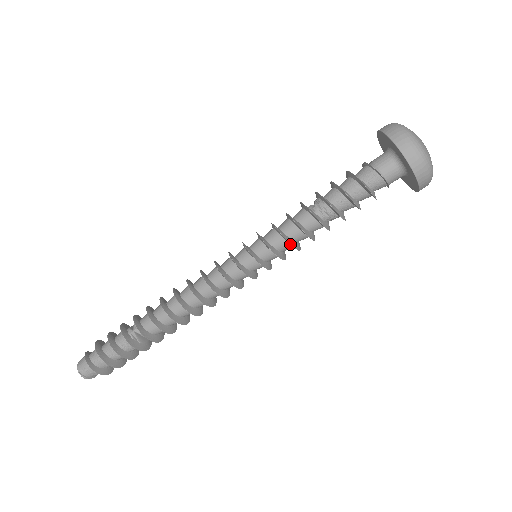
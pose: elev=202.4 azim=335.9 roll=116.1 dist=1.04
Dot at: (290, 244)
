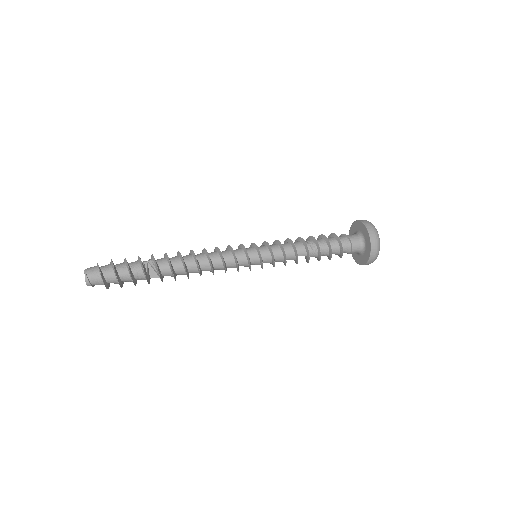
Dot at: (284, 251)
